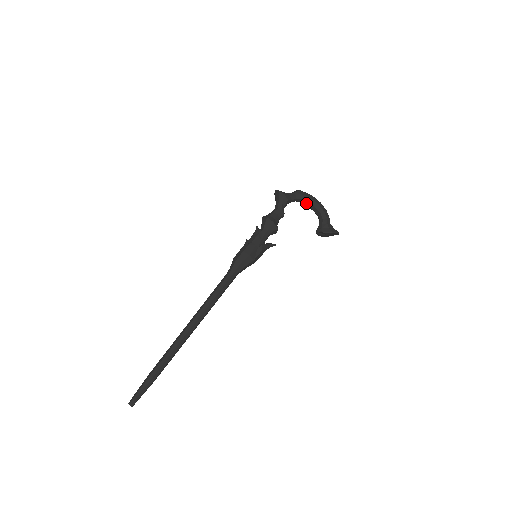
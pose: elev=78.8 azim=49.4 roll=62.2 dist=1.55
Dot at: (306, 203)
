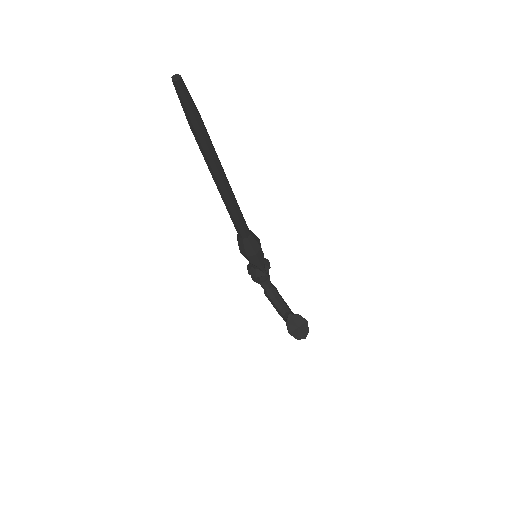
Dot at: (277, 297)
